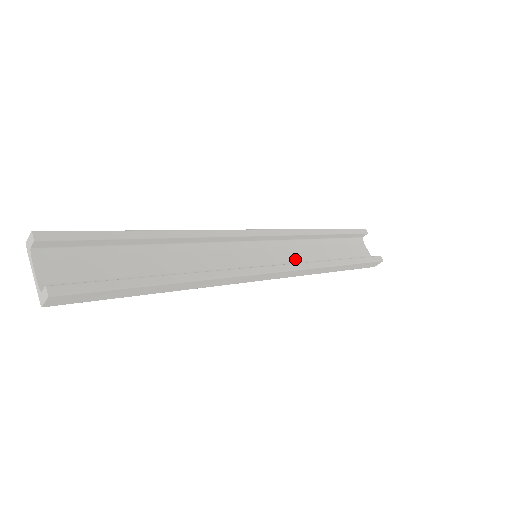
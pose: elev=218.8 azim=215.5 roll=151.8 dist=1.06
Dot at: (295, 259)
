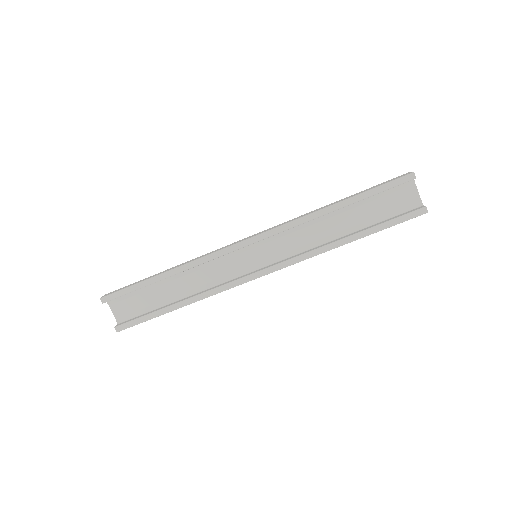
Dot at: (301, 243)
